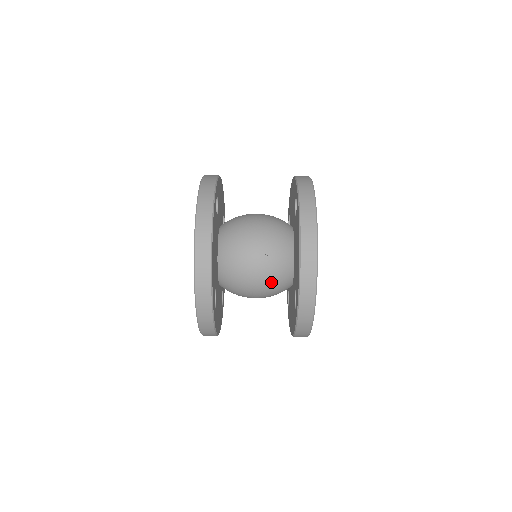
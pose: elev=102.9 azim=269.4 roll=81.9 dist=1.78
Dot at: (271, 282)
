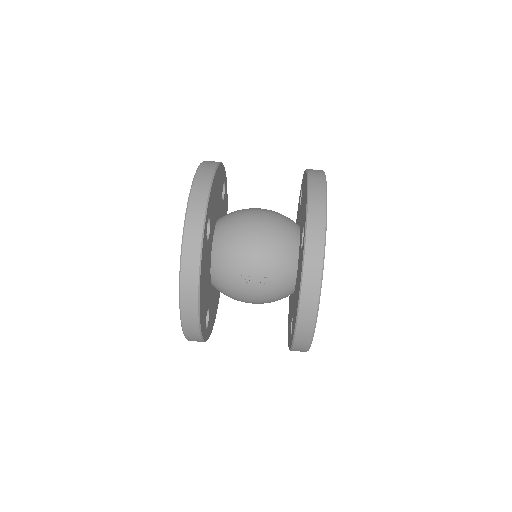
Dot at: (268, 301)
